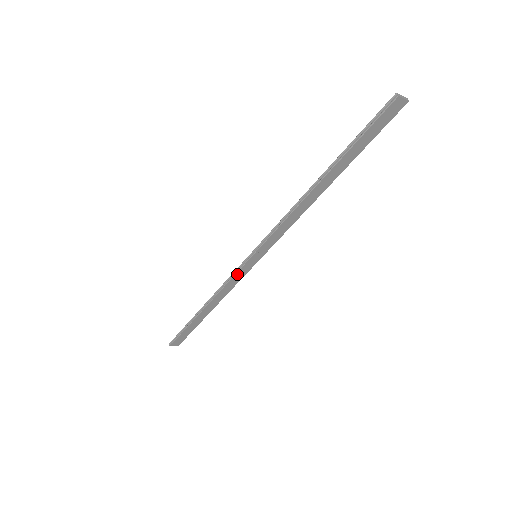
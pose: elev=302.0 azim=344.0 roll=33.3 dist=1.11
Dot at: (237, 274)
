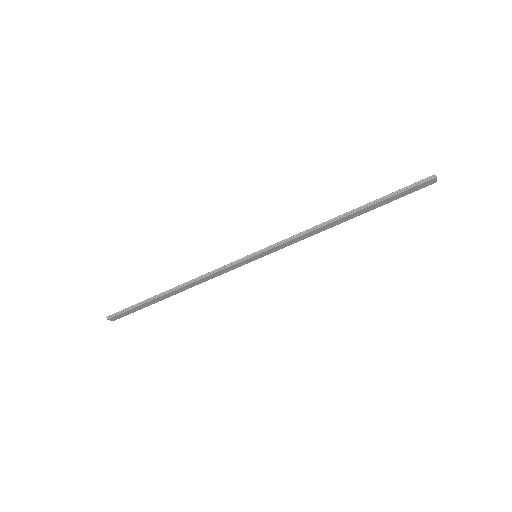
Dot at: (230, 267)
